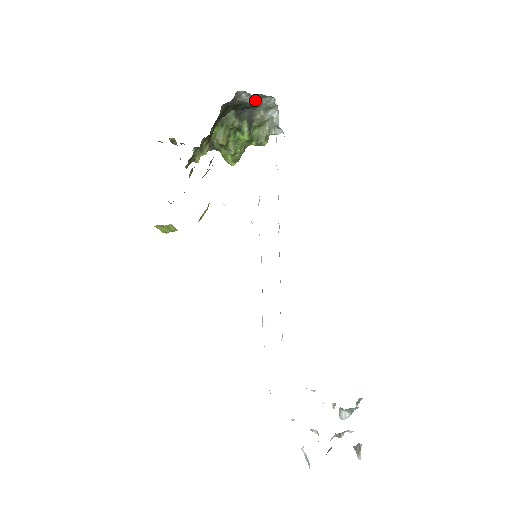
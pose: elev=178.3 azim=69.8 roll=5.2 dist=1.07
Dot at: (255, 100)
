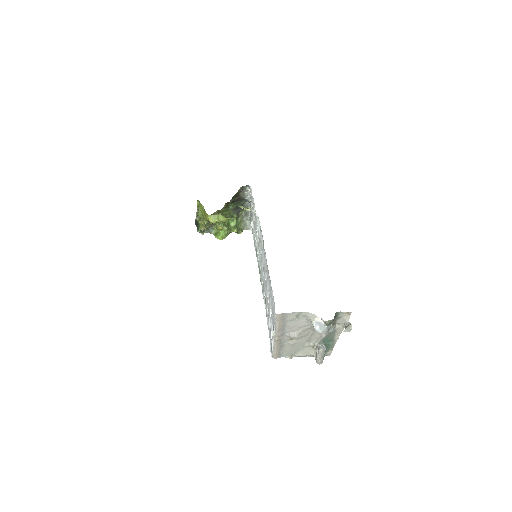
Dot at: (243, 206)
